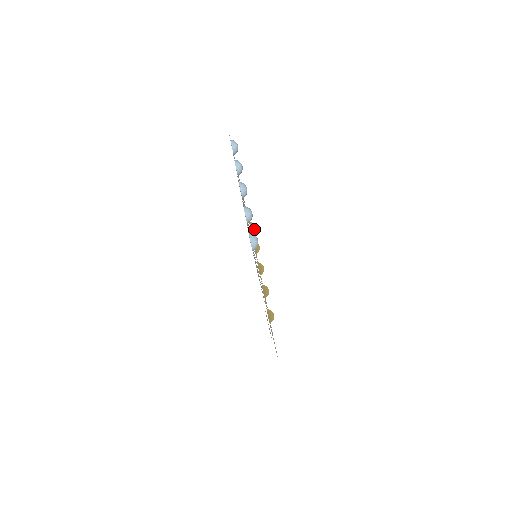
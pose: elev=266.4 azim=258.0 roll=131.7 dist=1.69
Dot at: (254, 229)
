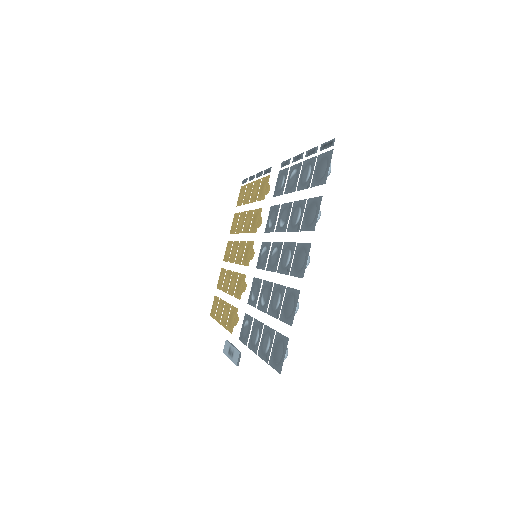
Dot at: occluded
